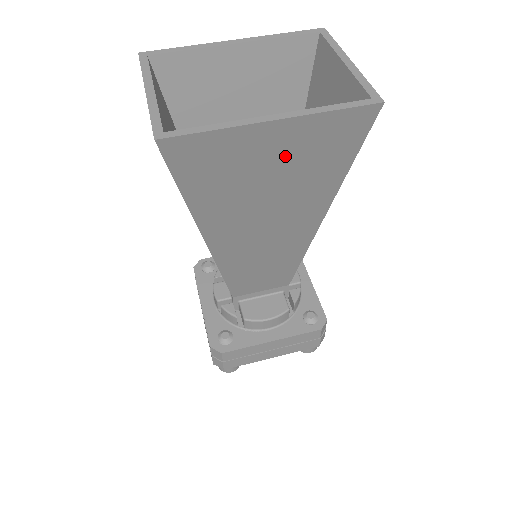
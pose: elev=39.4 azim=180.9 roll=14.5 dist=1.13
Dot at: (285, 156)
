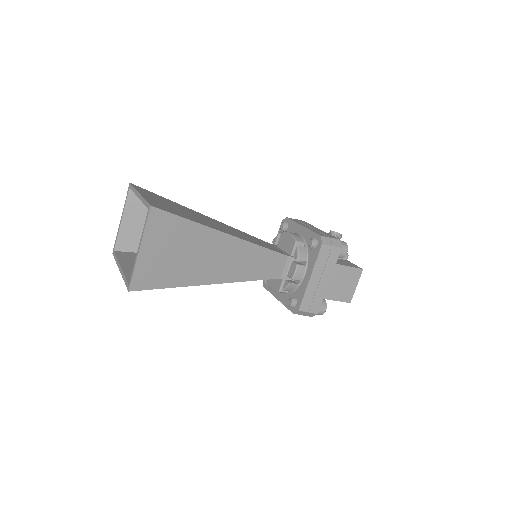
Dot at: occluded
